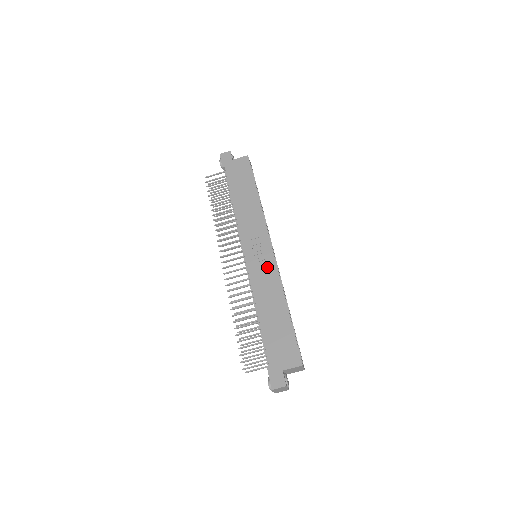
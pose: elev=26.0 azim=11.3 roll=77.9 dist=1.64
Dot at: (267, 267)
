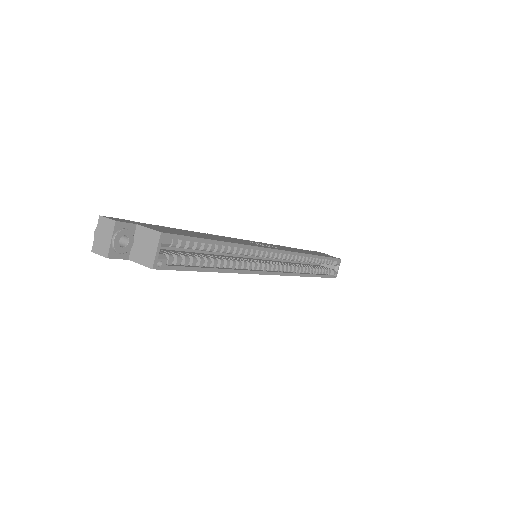
Dot at: (254, 244)
